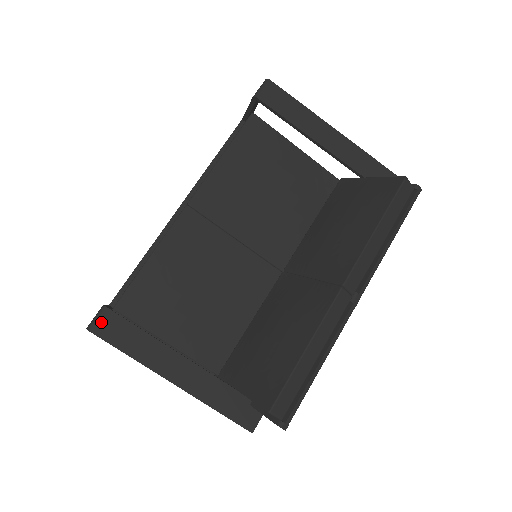
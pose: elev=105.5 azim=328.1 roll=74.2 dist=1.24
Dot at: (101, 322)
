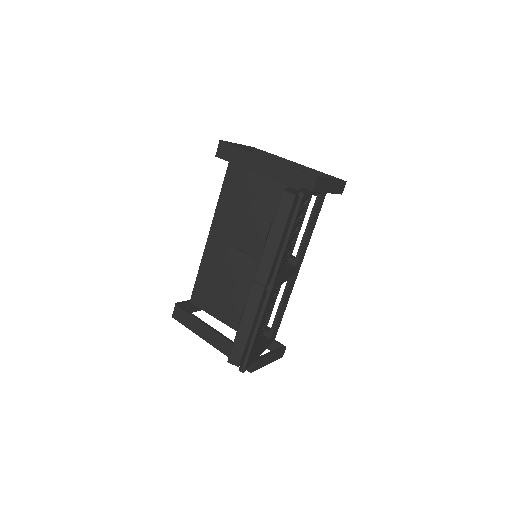
Dot at: (175, 312)
